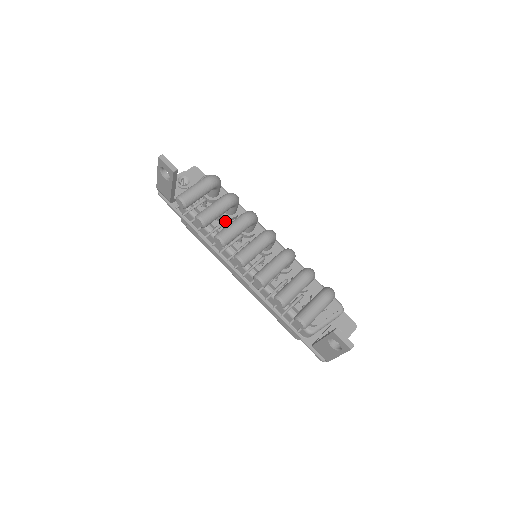
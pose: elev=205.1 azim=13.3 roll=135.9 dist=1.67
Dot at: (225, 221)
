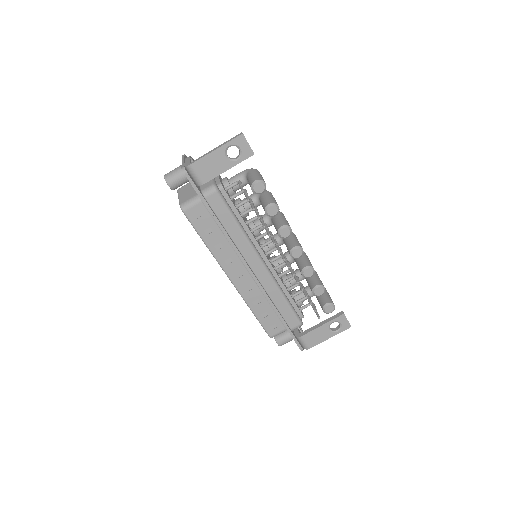
Dot at: occluded
